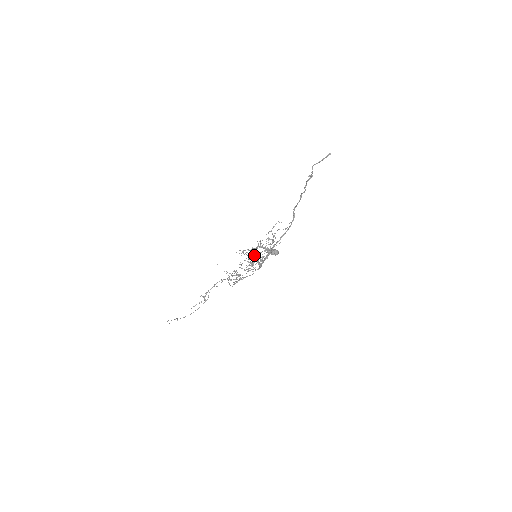
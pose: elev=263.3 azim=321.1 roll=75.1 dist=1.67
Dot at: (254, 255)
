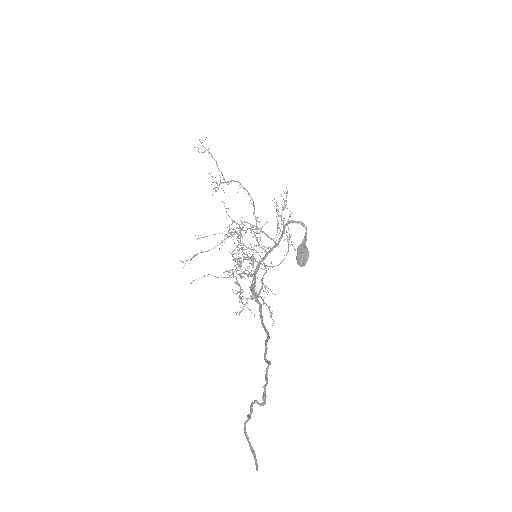
Dot at: (239, 266)
